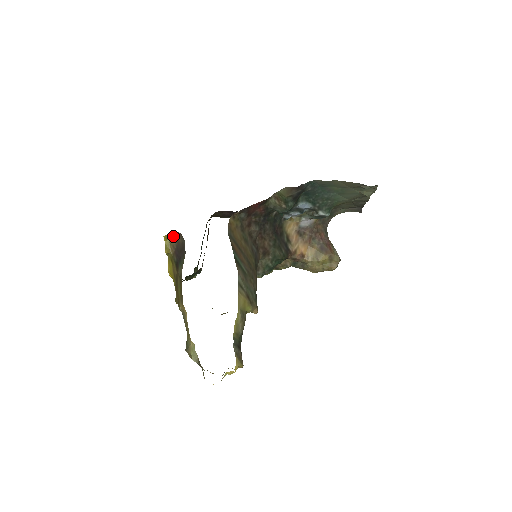
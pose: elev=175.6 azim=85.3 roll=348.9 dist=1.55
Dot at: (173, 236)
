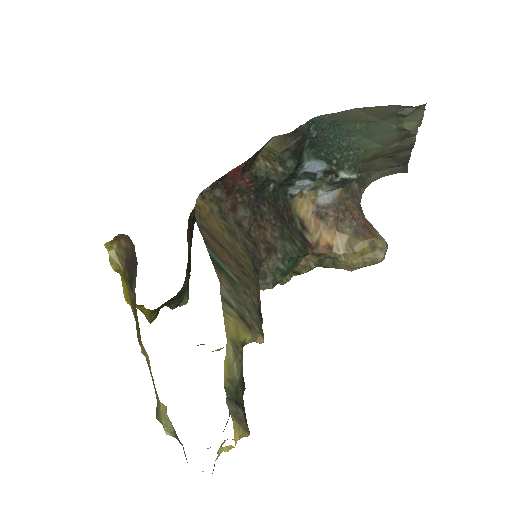
Dot at: (119, 242)
